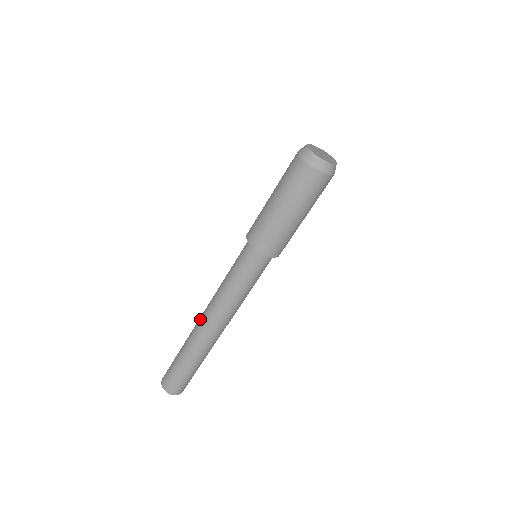
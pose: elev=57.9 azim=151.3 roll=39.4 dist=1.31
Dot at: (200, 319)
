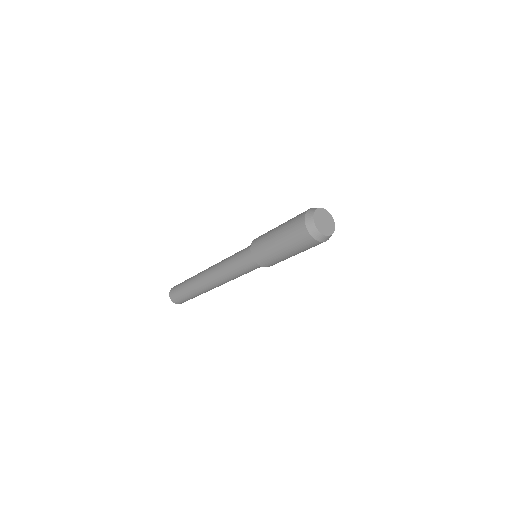
Dot at: (208, 284)
